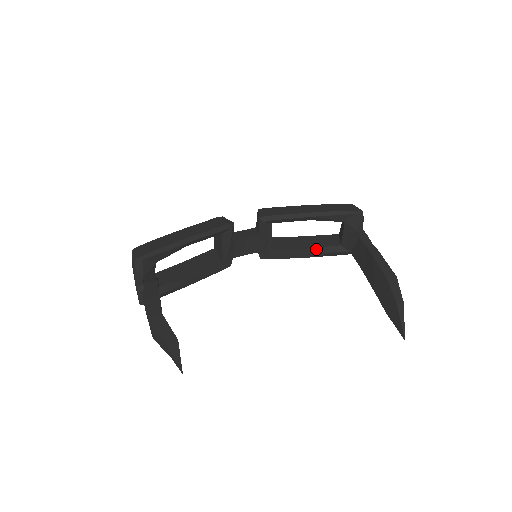
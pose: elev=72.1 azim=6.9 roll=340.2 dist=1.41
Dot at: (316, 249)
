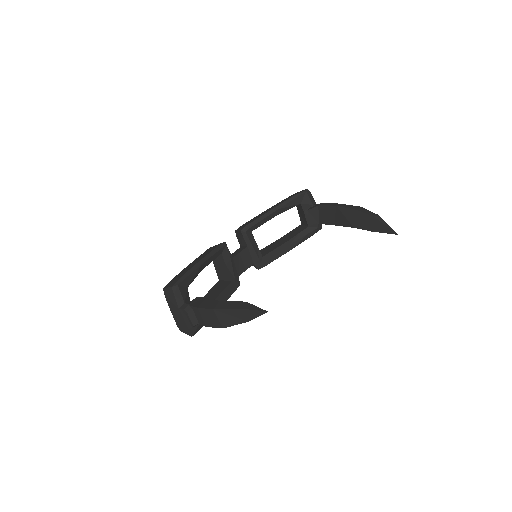
Dot at: (293, 239)
